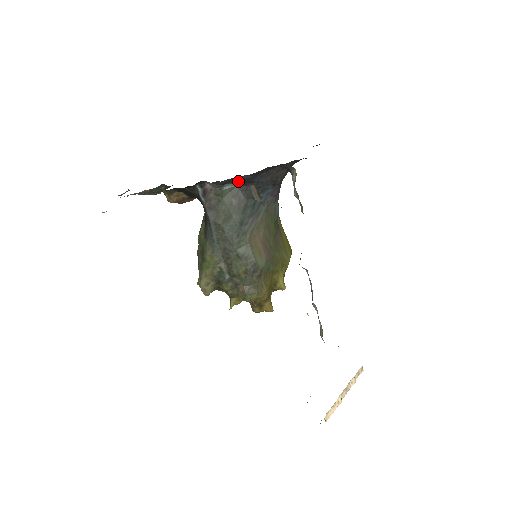
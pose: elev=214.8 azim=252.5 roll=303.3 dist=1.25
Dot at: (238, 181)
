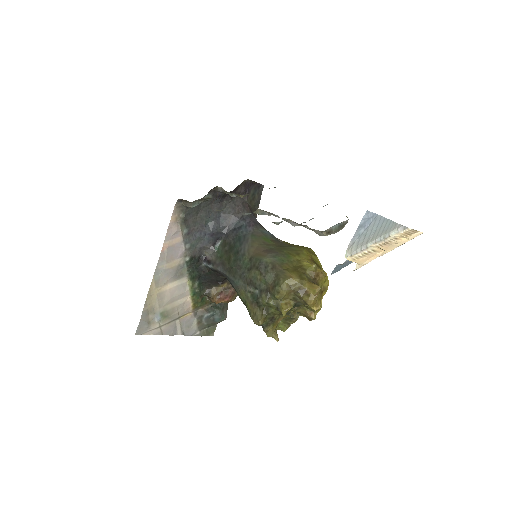
Dot at: (212, 232)
